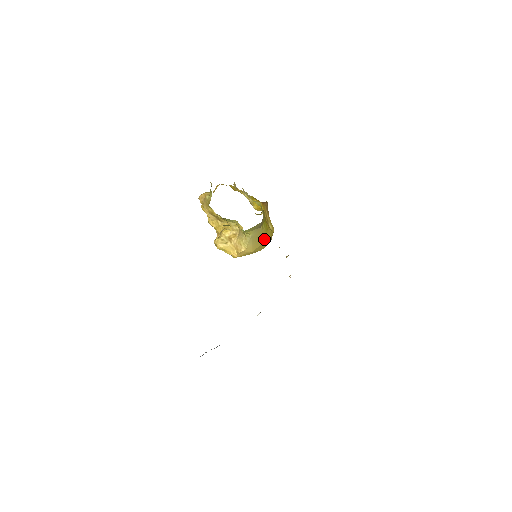
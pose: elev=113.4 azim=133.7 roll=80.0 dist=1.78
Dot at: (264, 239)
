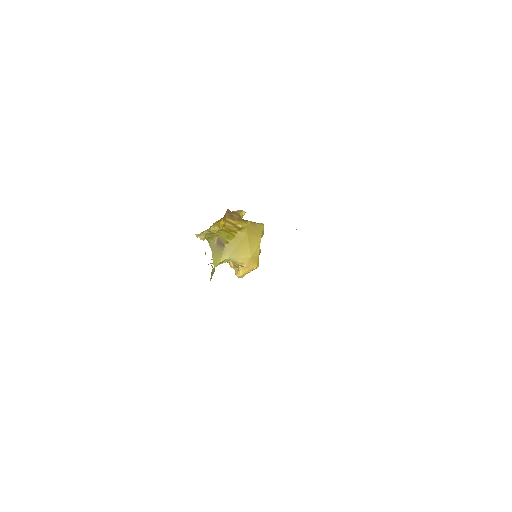
Dot at: (244, 242)
